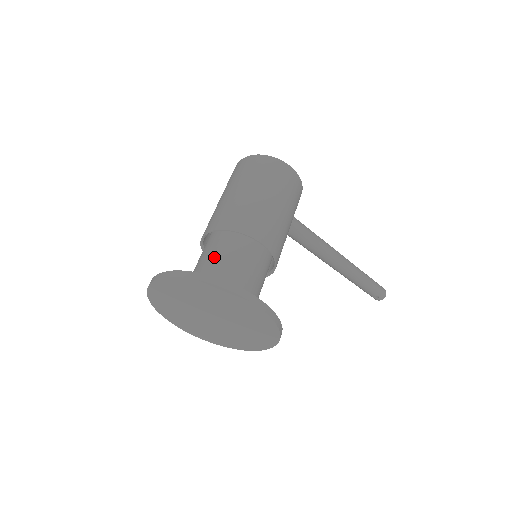
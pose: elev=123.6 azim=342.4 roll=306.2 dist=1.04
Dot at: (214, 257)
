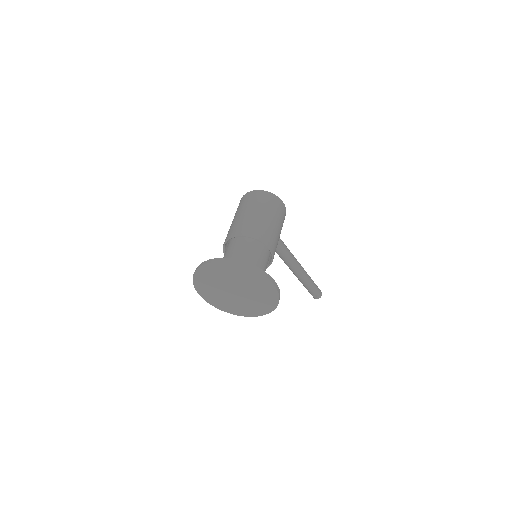
Dot at: (239, 253)
